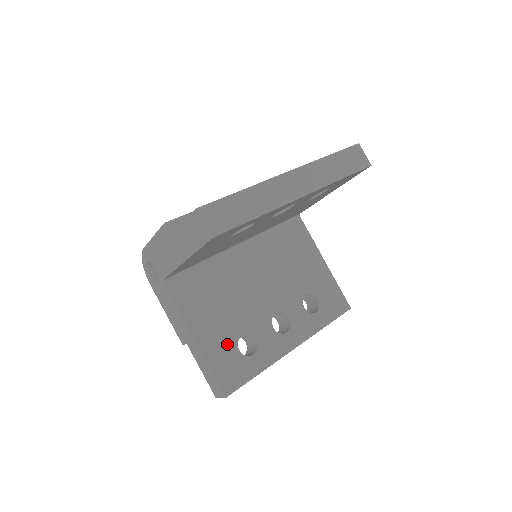
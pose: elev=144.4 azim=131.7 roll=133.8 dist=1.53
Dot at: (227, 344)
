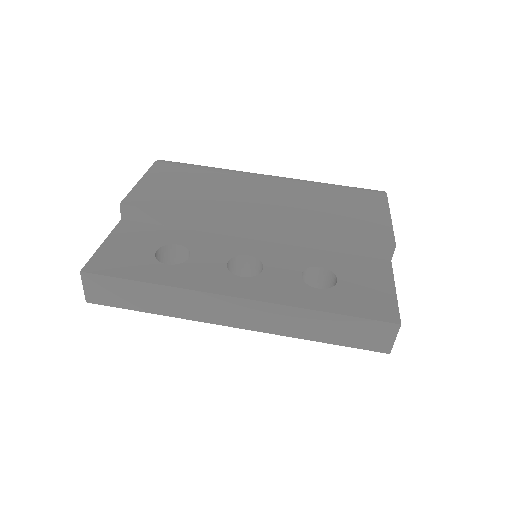
Dot at: occluded
